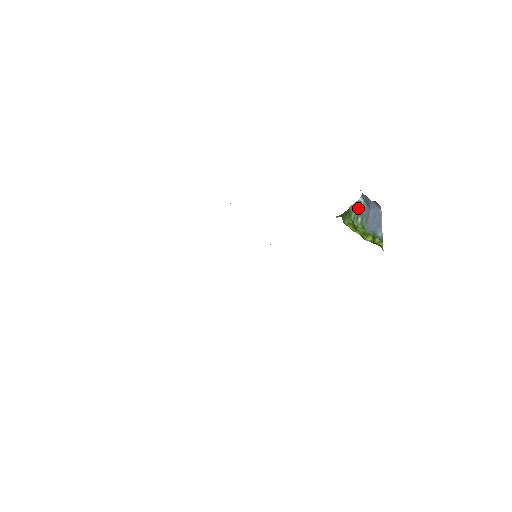
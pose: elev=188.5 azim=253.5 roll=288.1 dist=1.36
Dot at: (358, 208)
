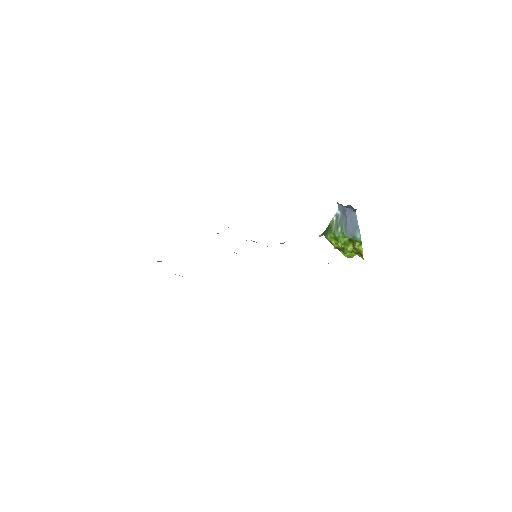
Dot at: (337, 220)
